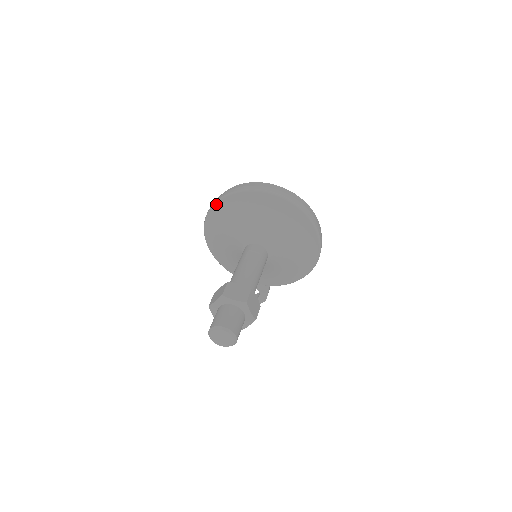
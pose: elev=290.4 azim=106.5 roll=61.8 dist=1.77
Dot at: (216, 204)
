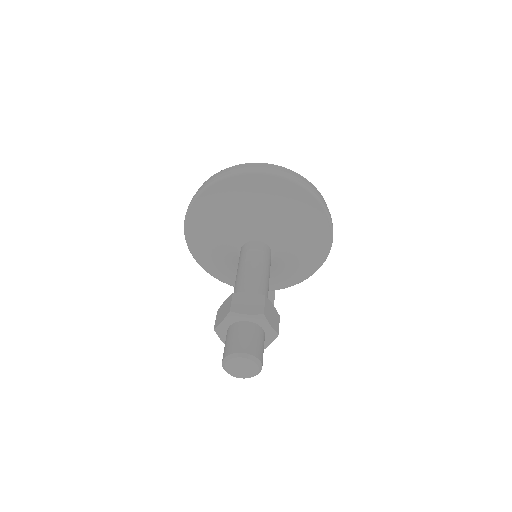
Dot at: (195, 201)
